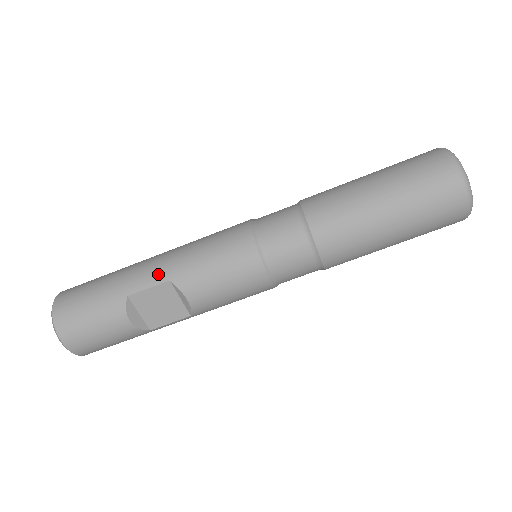
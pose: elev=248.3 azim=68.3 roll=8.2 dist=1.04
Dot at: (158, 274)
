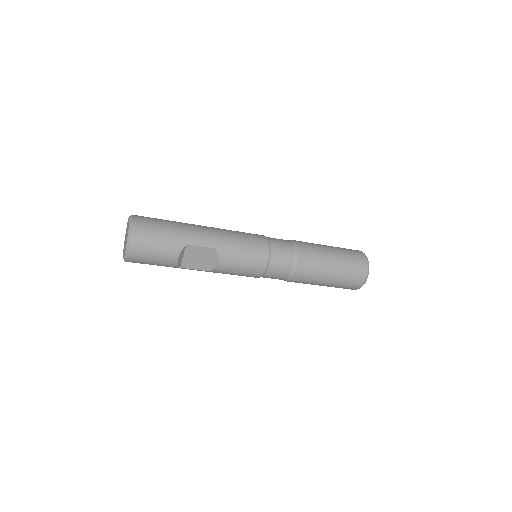
Dot at: (210, 241)
